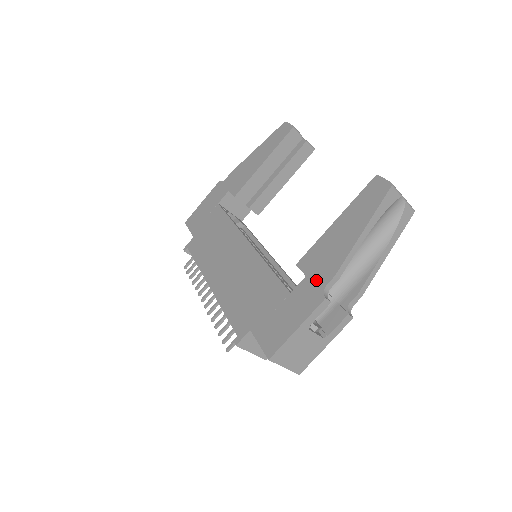
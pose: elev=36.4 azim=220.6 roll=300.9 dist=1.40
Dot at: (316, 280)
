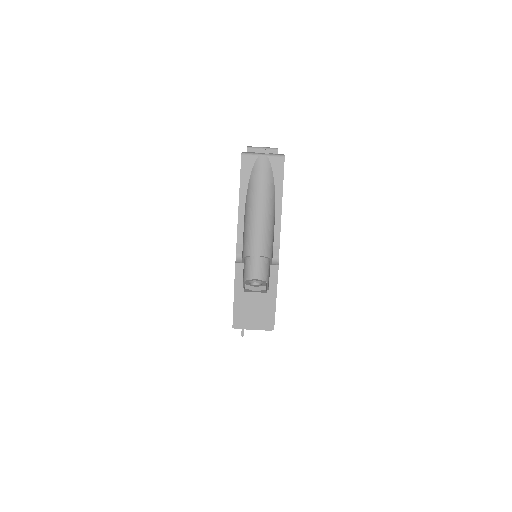
Dot at: occluded
